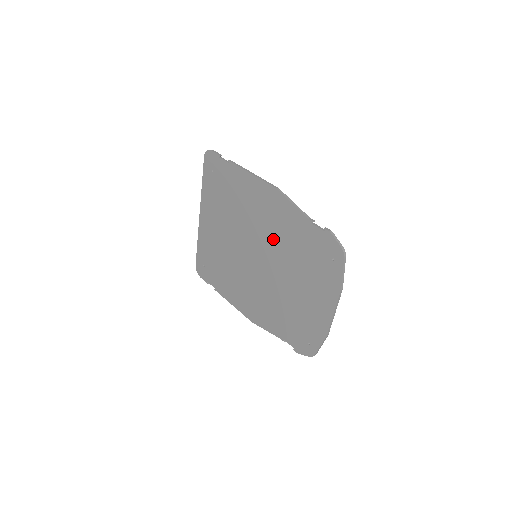
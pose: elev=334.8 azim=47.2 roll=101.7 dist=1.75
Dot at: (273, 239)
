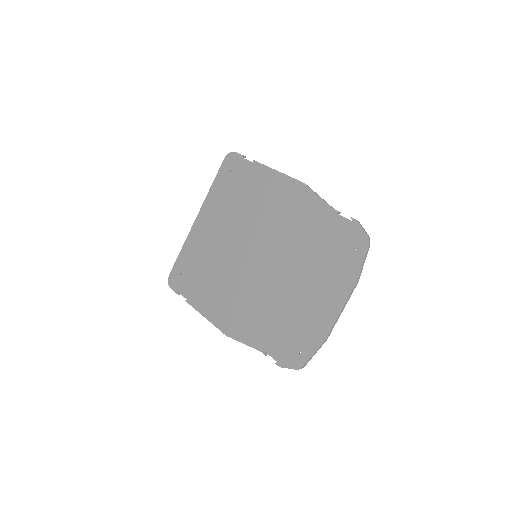
Dot at: (285, 234)
